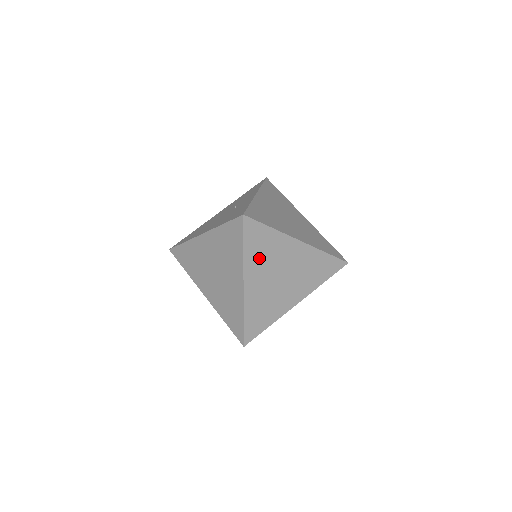
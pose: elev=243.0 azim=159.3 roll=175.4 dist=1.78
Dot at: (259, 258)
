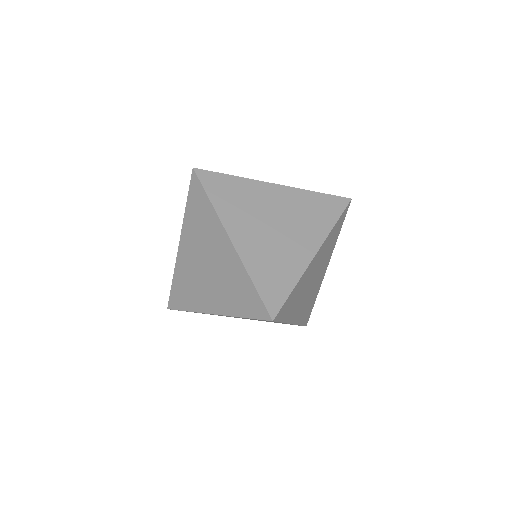
Dot at: (327, 245)
